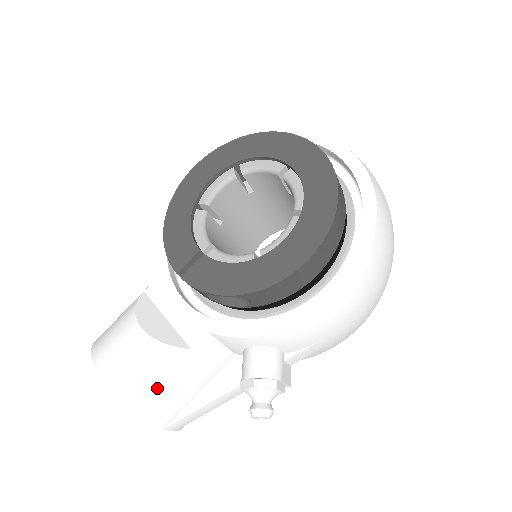
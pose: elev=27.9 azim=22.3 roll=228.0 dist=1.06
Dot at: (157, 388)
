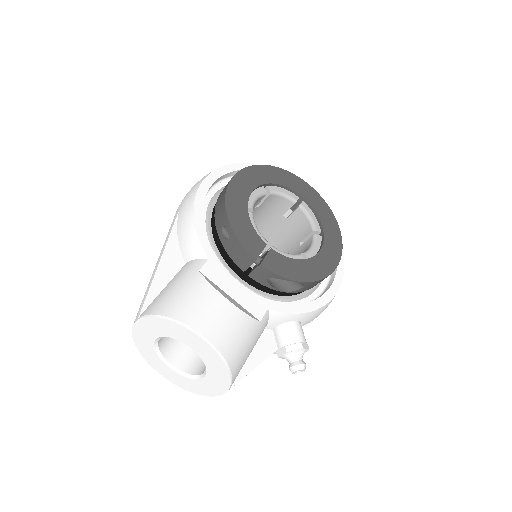
Dot at: (242, 353)
